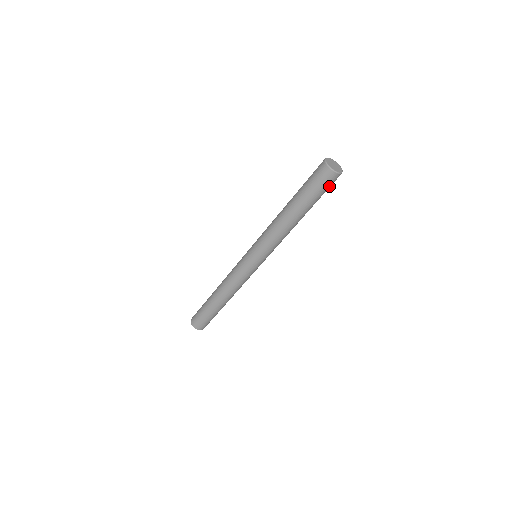
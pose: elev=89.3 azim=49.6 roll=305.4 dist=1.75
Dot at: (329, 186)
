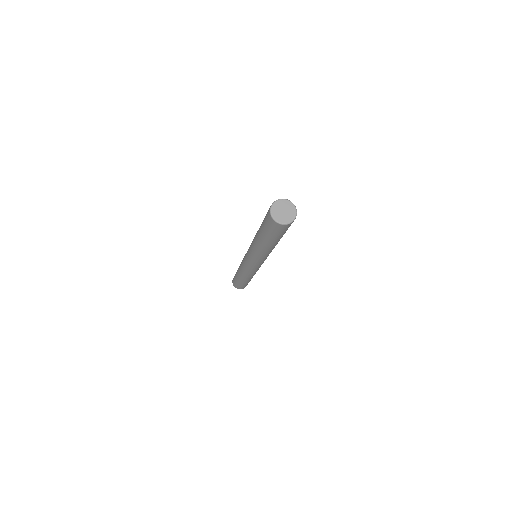
Dot at: occluded
